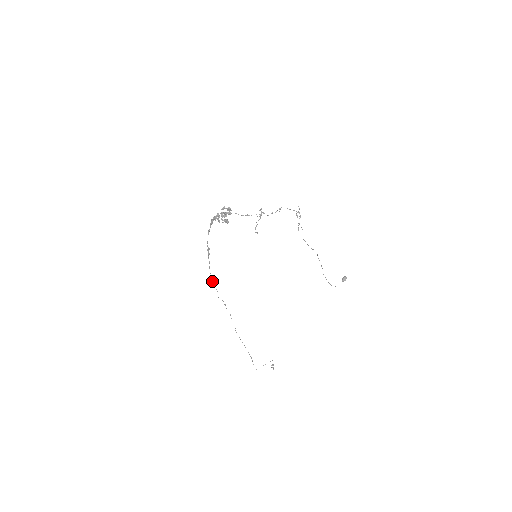
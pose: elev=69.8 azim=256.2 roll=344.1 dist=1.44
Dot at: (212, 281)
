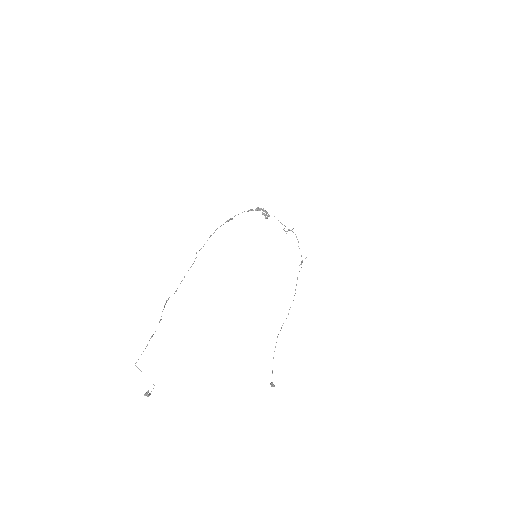
Dot at: (210, 236)
